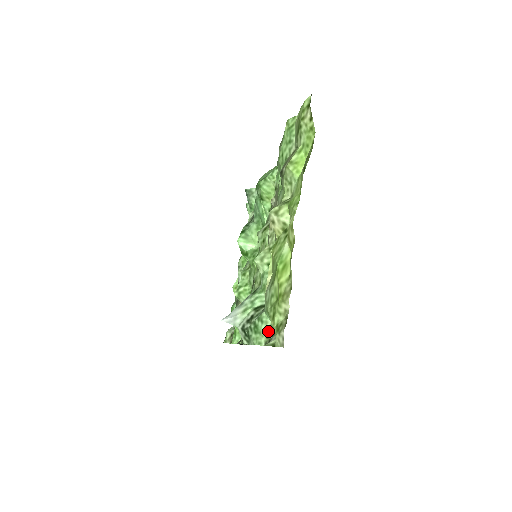
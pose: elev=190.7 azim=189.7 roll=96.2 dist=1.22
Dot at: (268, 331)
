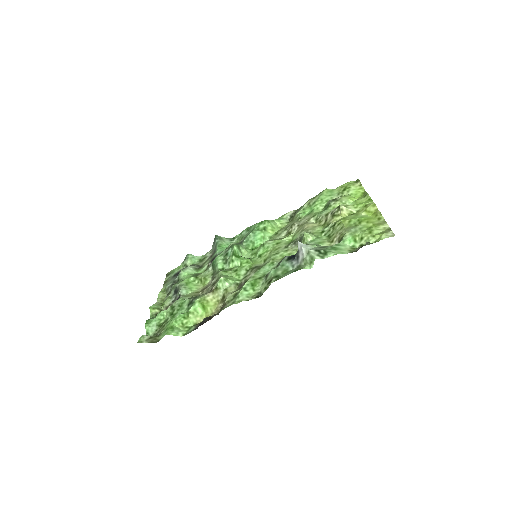
Dot at: (349, 248)
